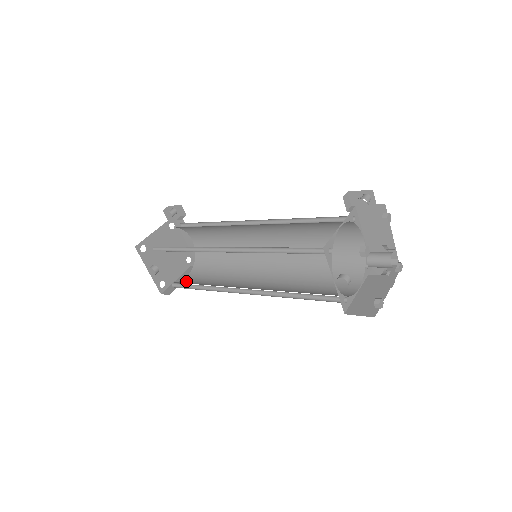
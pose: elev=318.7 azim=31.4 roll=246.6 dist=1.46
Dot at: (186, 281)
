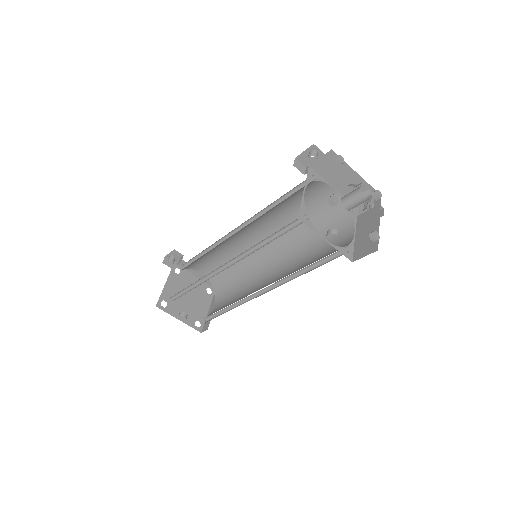
Dot at: (215, 310)
